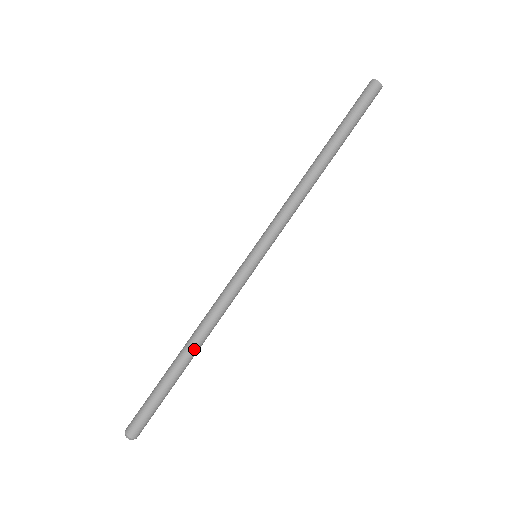
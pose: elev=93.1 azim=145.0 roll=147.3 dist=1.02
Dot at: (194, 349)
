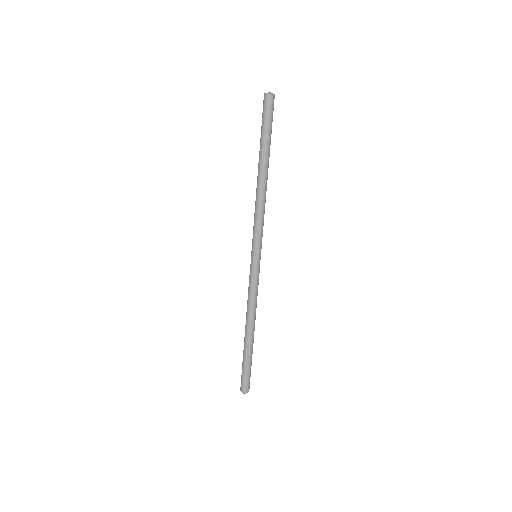
Dot at: (251, 330)
